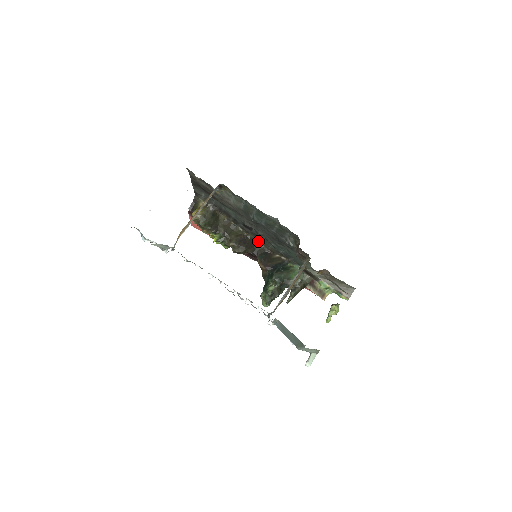
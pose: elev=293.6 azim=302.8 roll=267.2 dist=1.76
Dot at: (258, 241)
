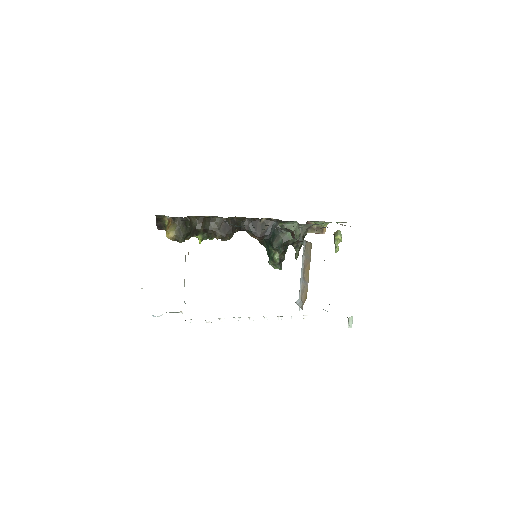
Dot at: (239, 217)
